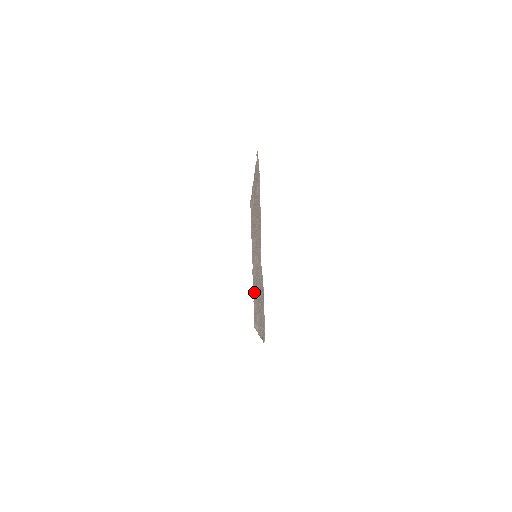
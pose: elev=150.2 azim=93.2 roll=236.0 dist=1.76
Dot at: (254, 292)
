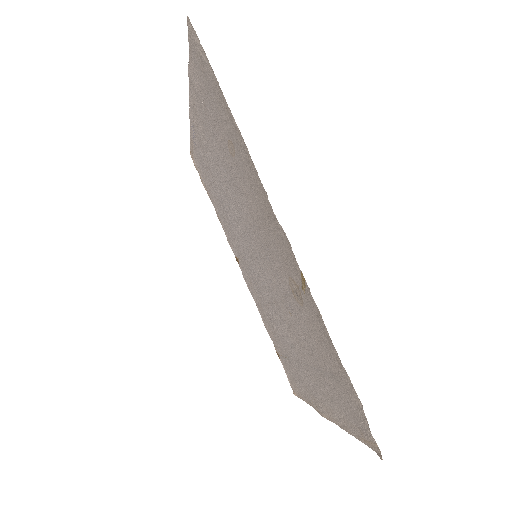
Dot at: (211, 181)
